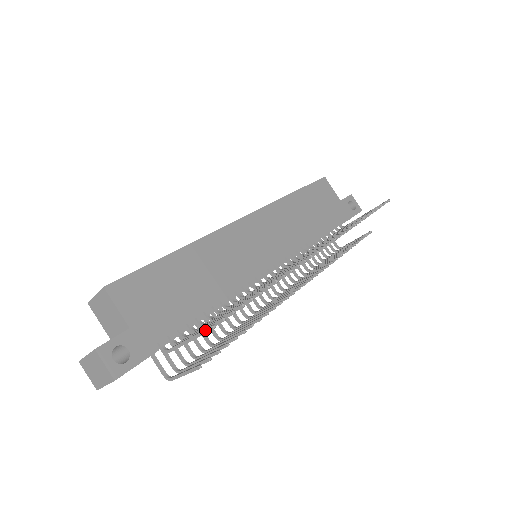
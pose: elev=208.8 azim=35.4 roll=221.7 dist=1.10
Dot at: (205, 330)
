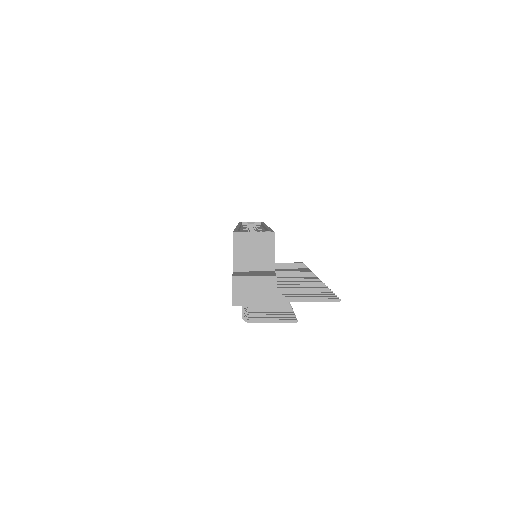
Dot at: (331, 299)
